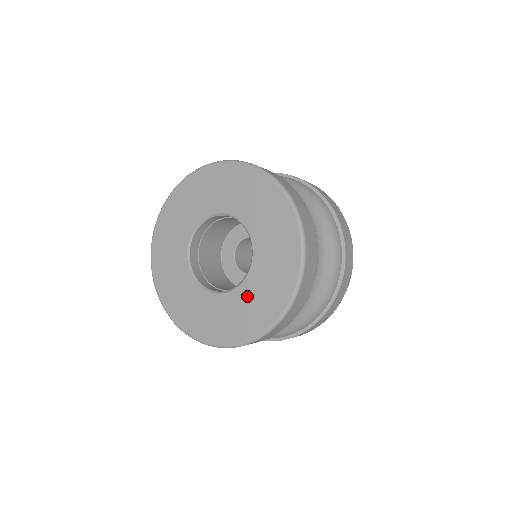
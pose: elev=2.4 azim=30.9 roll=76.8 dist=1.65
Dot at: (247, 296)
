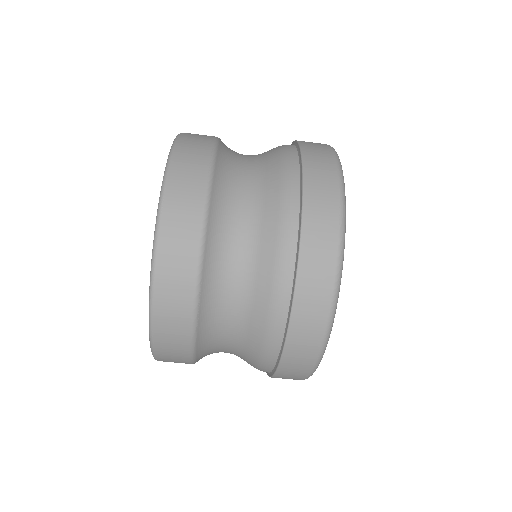
Dot at: occluded
